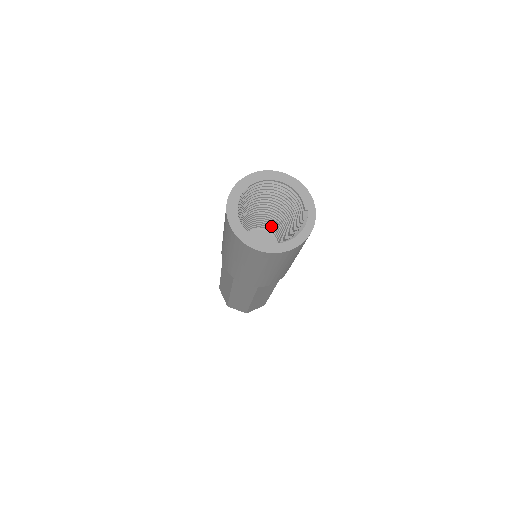
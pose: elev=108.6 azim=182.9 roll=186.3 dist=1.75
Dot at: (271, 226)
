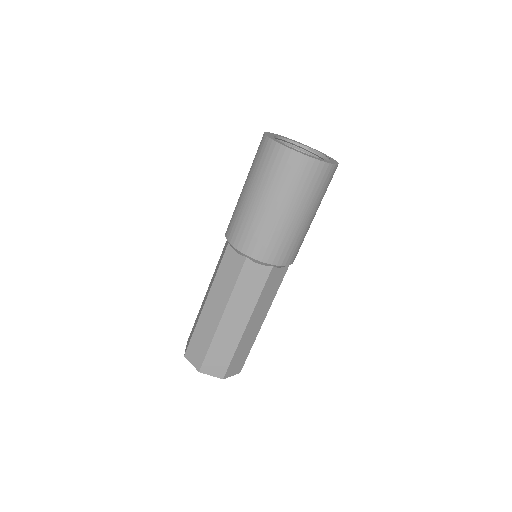
Dot at: occluded
